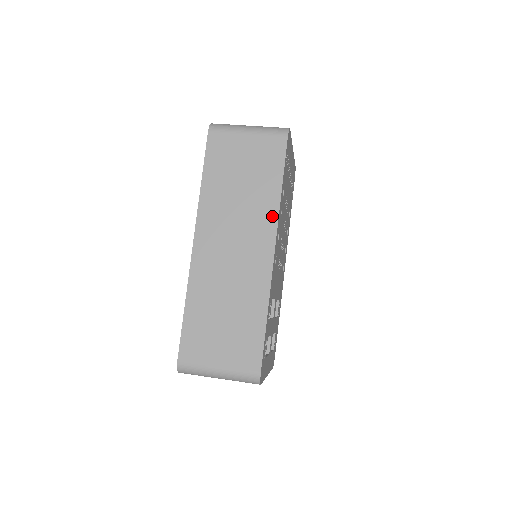
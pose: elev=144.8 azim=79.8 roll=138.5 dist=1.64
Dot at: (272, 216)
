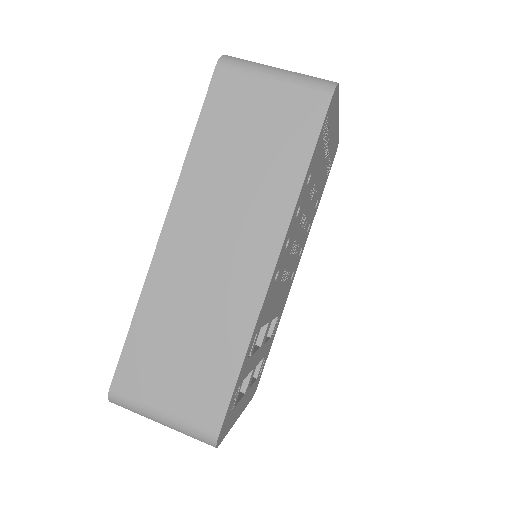
Dot at: (283, 213)
